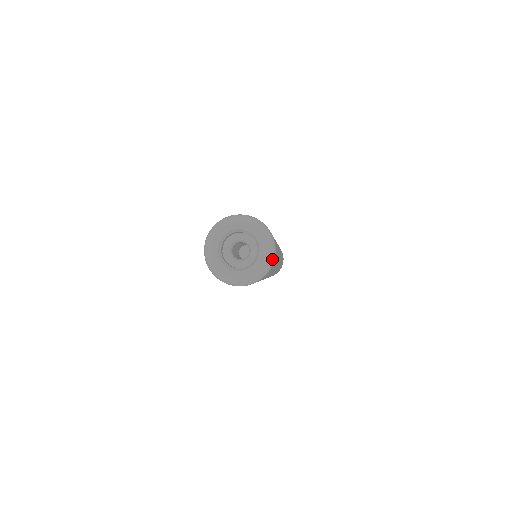
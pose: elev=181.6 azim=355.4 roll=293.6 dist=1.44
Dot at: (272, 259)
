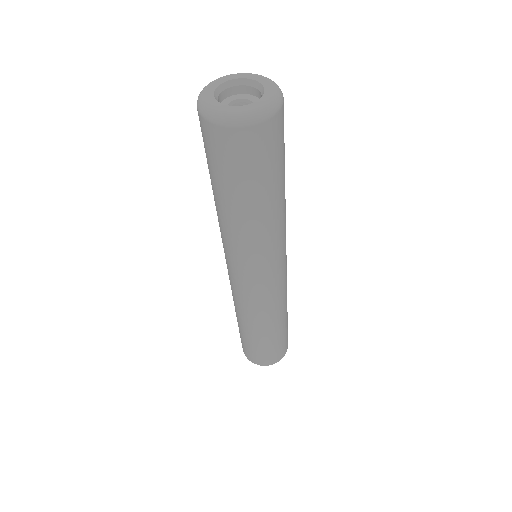
Dot at: (271, 110)
